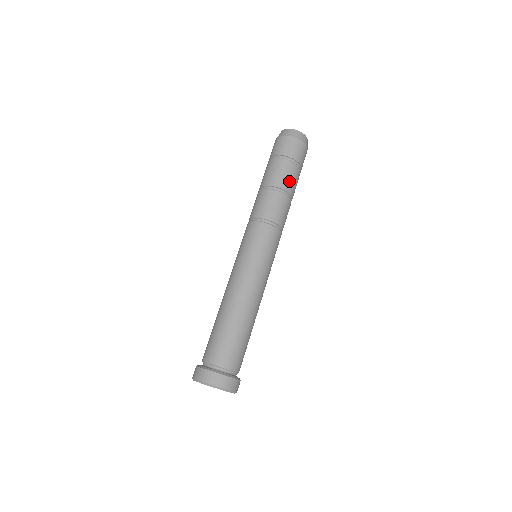
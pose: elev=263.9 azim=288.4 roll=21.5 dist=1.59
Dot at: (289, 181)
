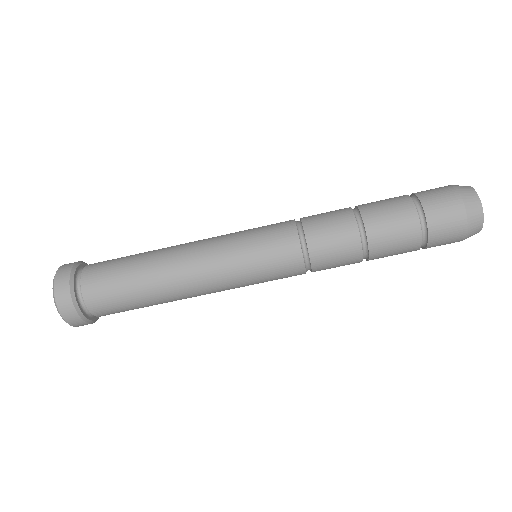
Dot at: (388, 248)
